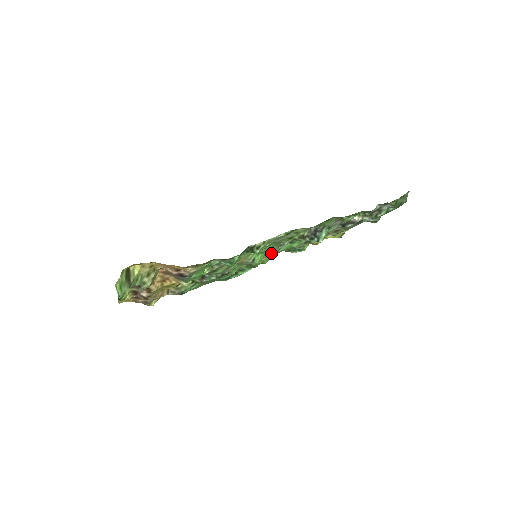
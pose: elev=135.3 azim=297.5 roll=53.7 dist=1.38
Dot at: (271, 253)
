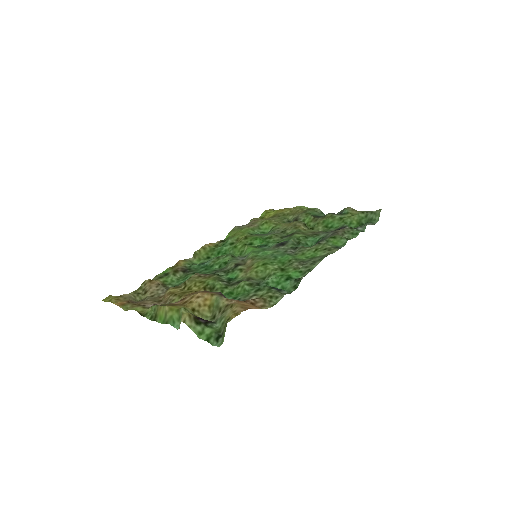
Dot at: (258, 247)
